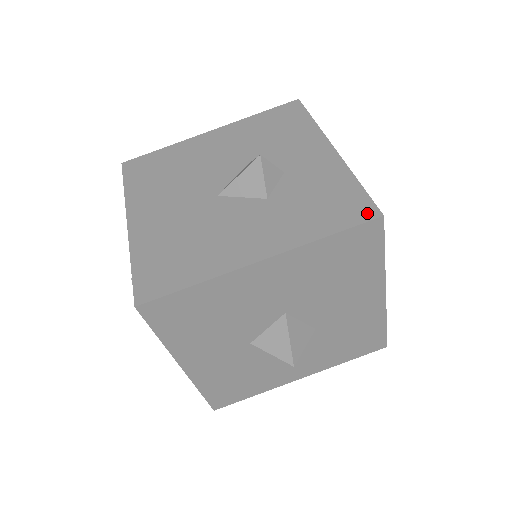
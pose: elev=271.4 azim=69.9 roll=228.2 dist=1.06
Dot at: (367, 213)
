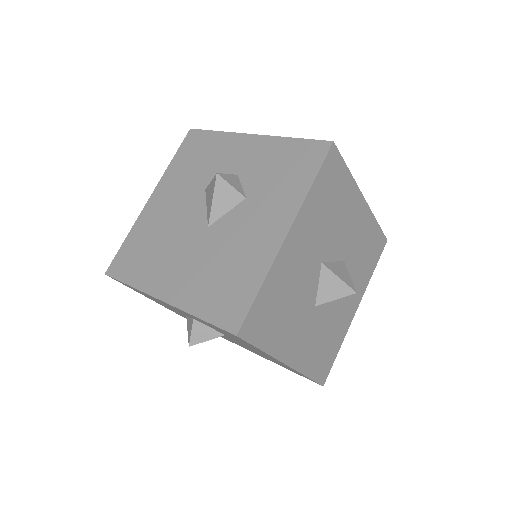
Dot at: (321, 149)
